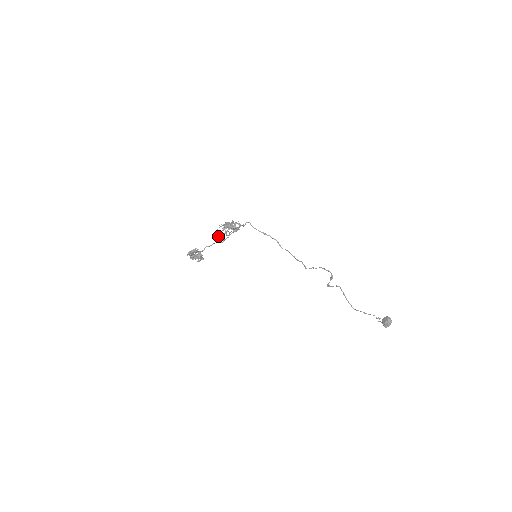
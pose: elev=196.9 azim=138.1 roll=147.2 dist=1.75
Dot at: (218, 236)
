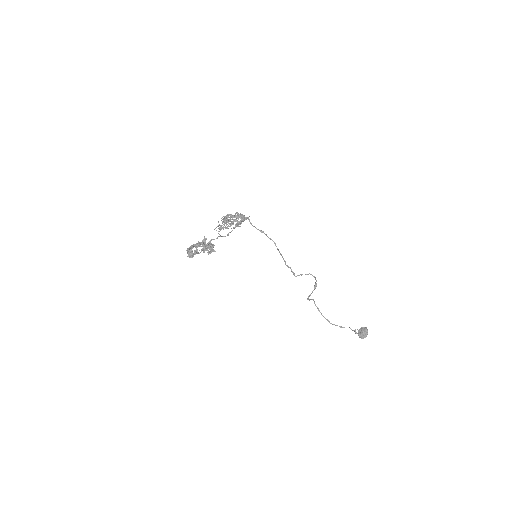
Dot at: (220, 230)
